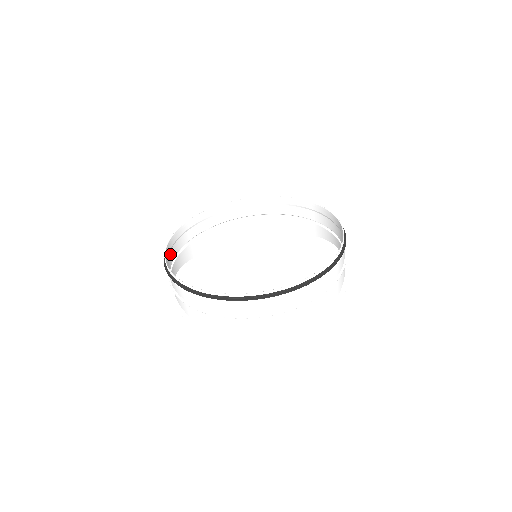
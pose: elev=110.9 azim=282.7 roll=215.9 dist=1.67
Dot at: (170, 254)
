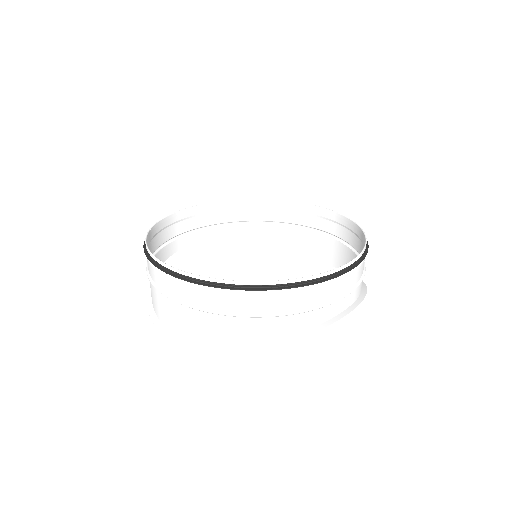
Dot at: (206, 216)
